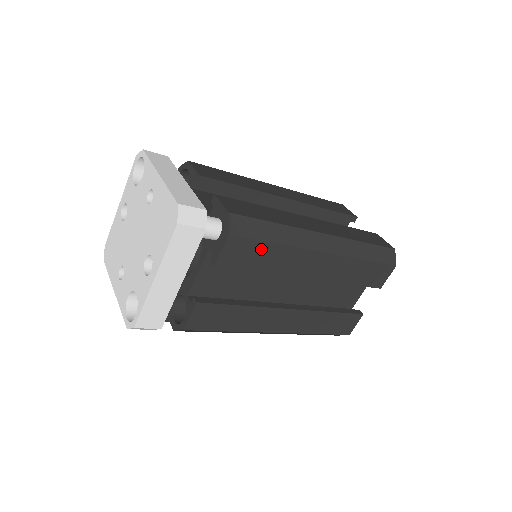
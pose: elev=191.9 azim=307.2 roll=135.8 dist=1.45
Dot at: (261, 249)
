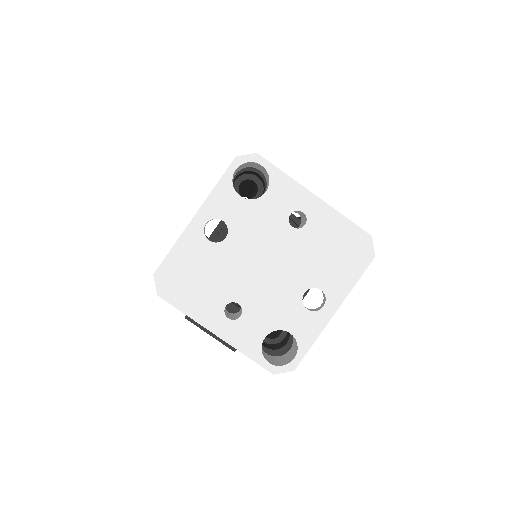
Dot at: occluded
